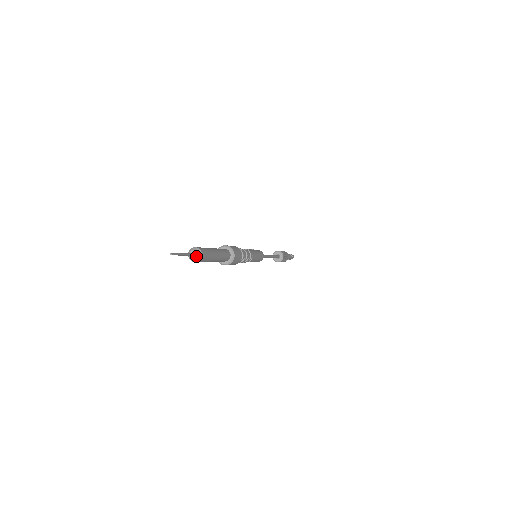
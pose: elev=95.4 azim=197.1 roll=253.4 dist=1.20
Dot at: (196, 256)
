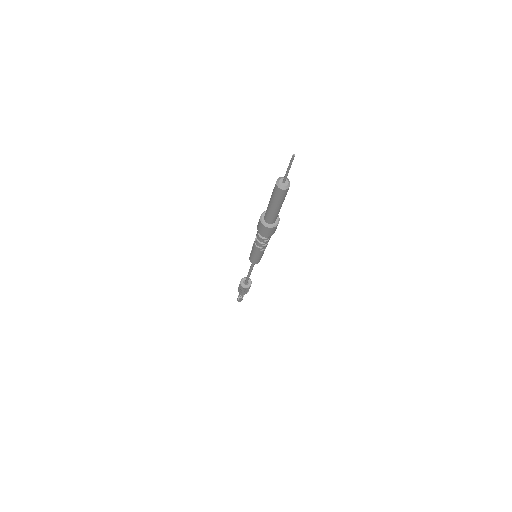
Dot at: (286, 182)
